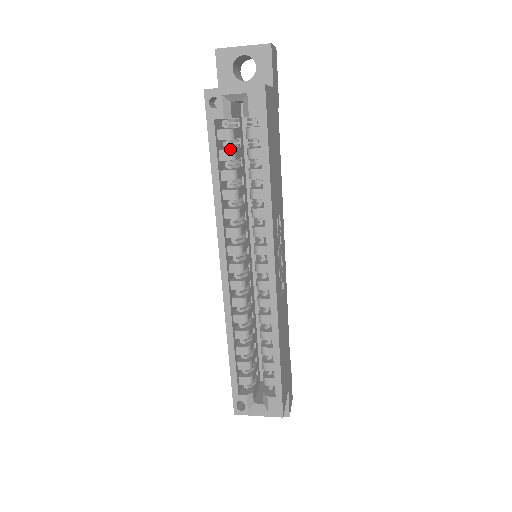
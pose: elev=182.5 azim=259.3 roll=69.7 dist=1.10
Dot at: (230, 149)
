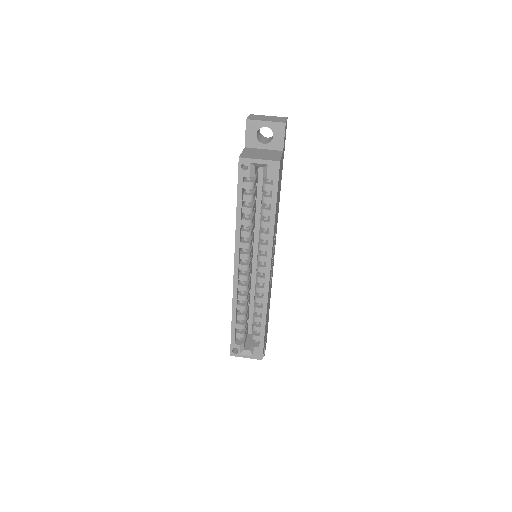
Dot at: (250, 194)
